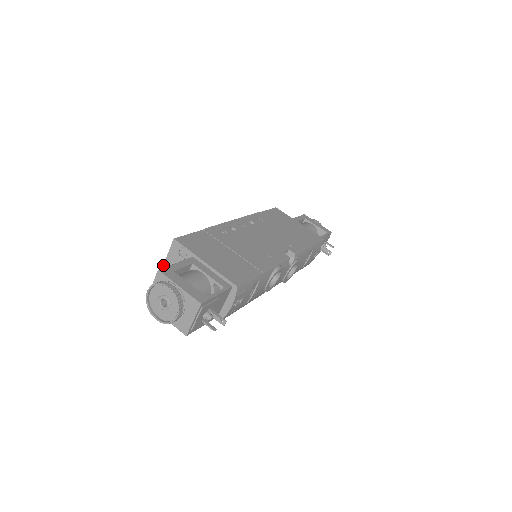
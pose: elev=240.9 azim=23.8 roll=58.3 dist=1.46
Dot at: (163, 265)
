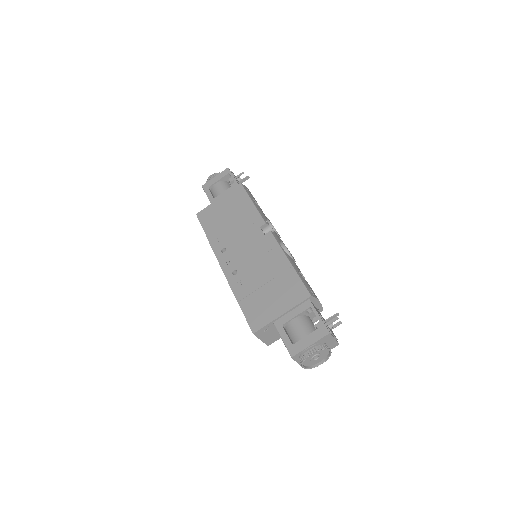
Dot at: occluded
